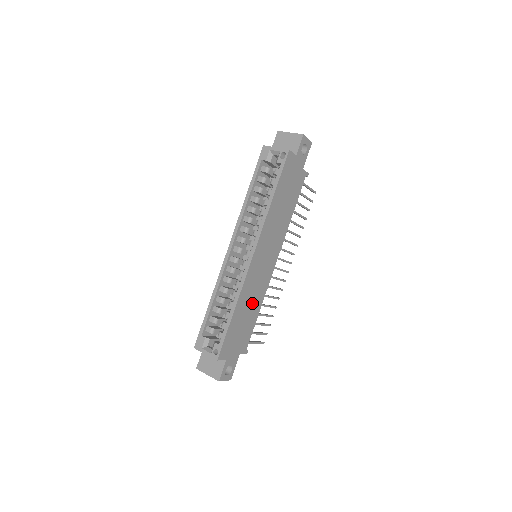
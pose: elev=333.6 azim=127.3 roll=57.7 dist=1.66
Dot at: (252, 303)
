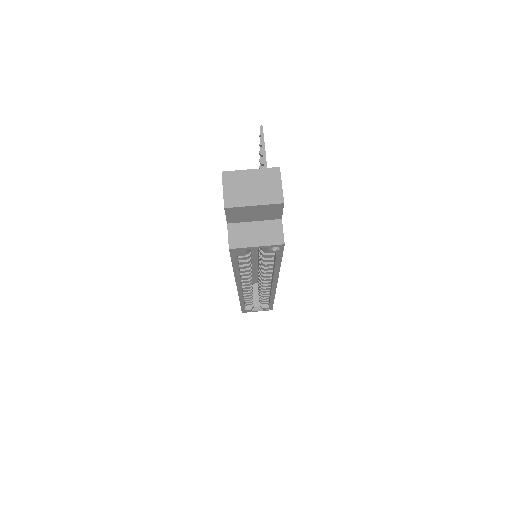
Dot at: occluded
